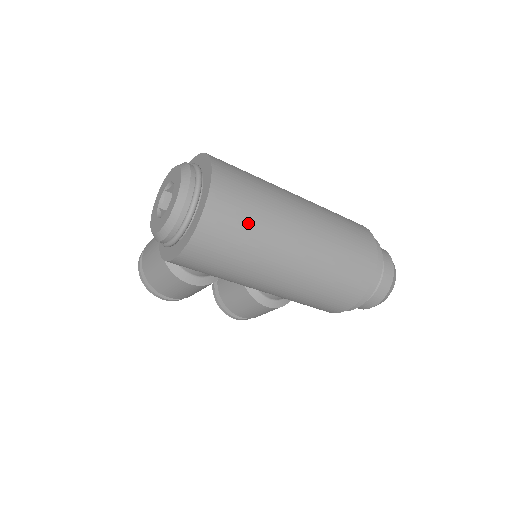
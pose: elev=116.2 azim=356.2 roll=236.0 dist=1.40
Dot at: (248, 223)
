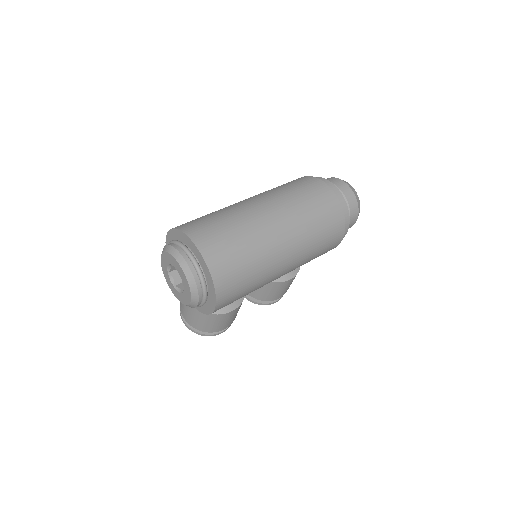
Dot at: (239, 249)
